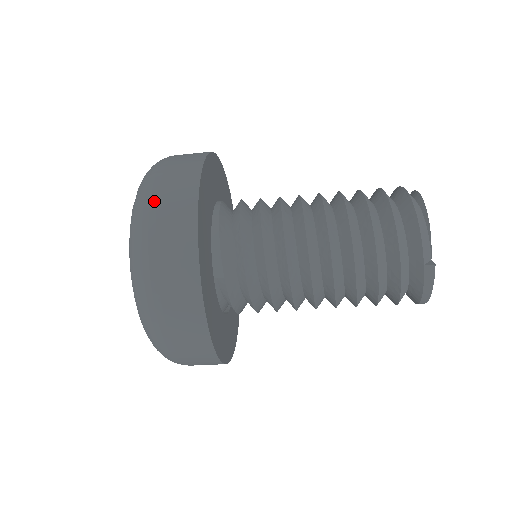
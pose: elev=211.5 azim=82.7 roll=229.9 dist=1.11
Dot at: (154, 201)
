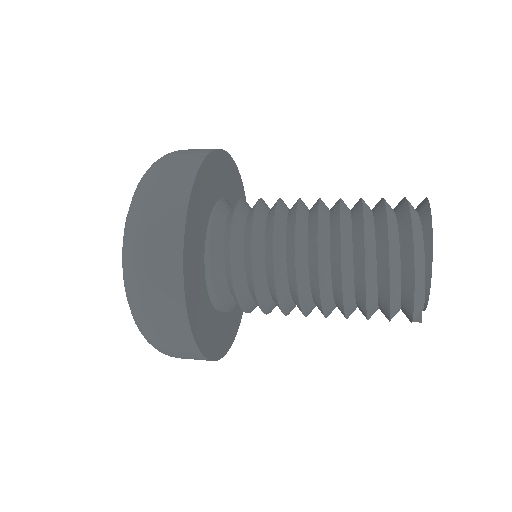
Dot at: (156, 340)
